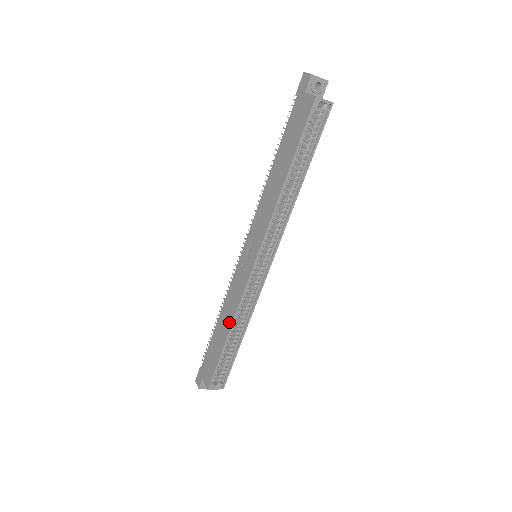
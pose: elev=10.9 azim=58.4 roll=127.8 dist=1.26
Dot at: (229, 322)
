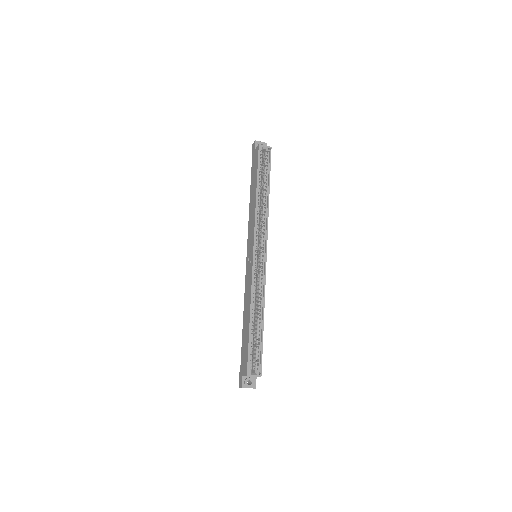
Dot at: (249, 308)
